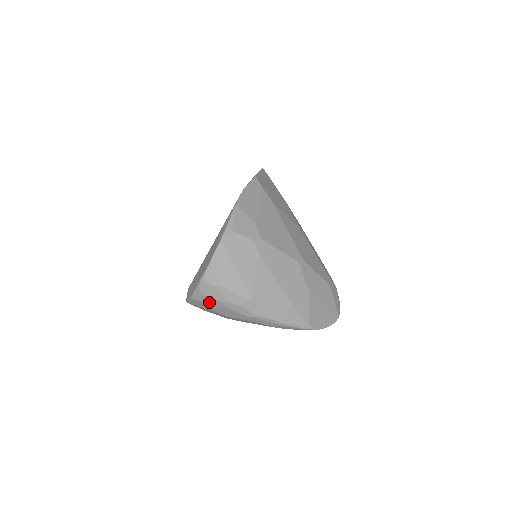
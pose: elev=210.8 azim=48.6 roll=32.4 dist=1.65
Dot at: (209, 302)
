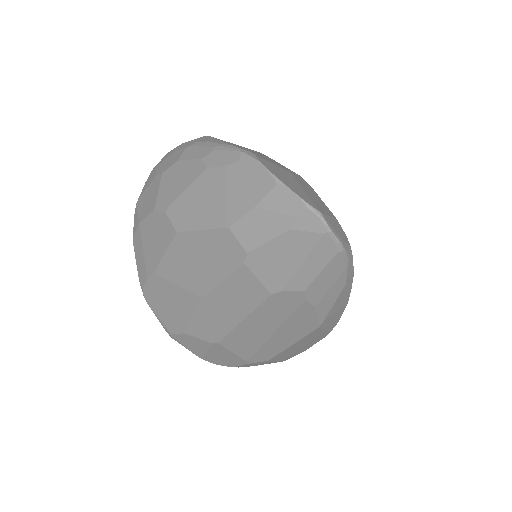
Dot at: (162, 161)
